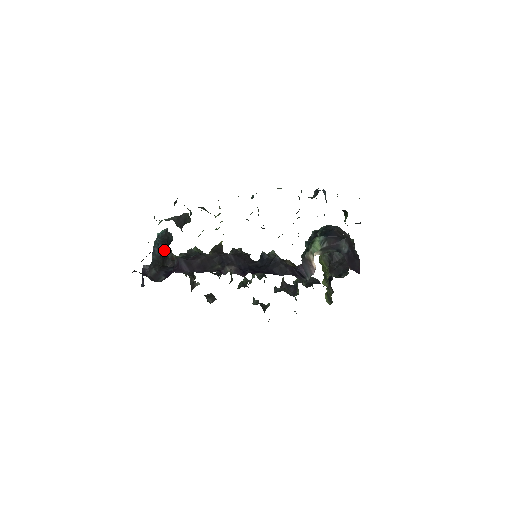
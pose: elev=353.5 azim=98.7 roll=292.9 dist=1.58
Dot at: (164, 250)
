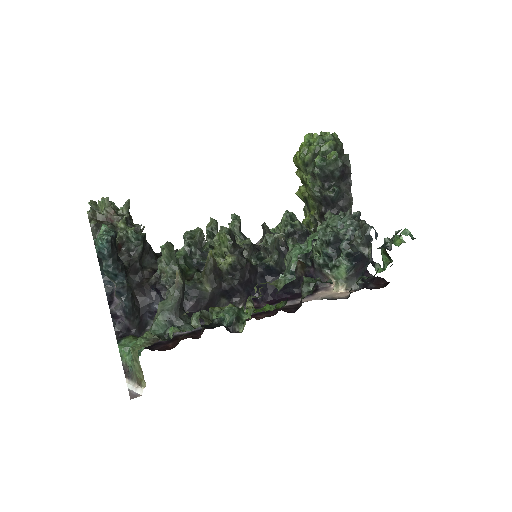
Dot at: occluded
